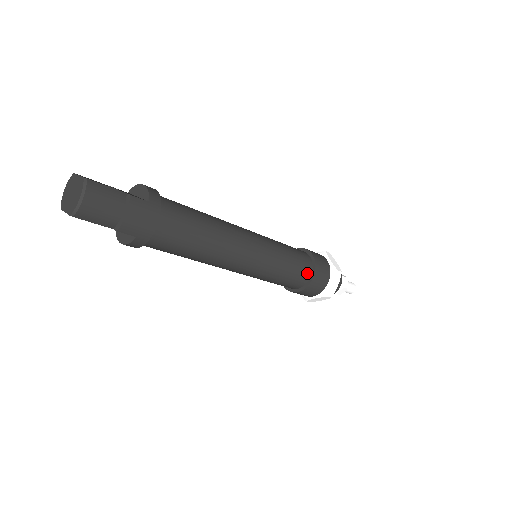
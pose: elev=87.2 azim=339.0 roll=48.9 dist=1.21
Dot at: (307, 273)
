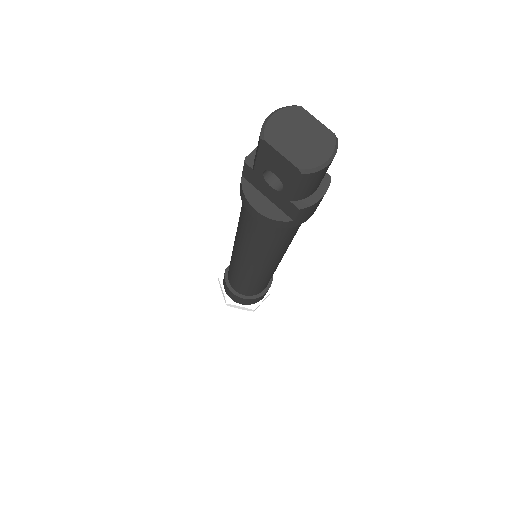
Dot at: (266, 286)
